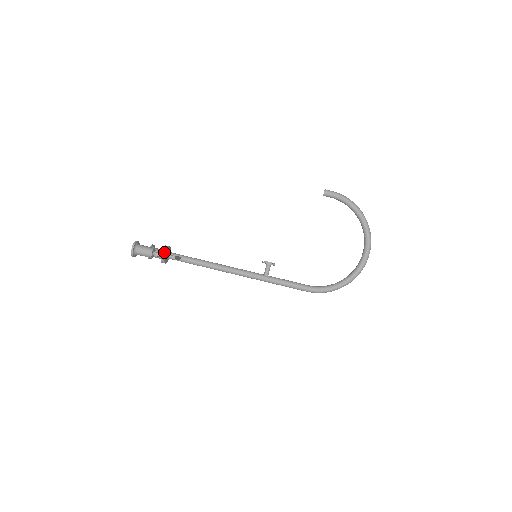
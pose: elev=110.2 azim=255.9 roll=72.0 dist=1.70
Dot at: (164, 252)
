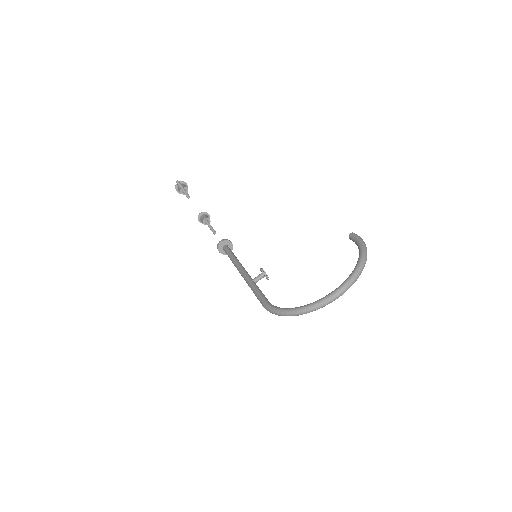
Dot at: (206, 217)
